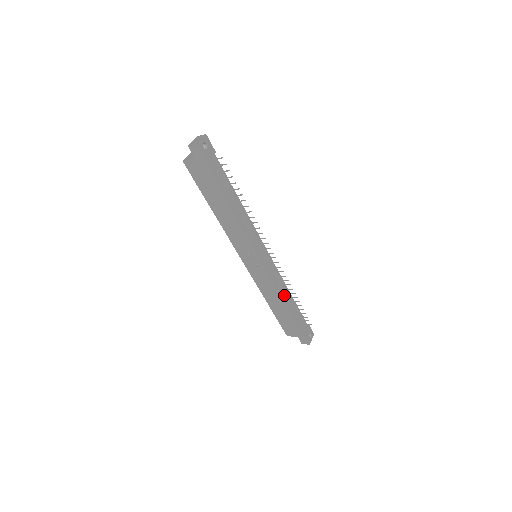
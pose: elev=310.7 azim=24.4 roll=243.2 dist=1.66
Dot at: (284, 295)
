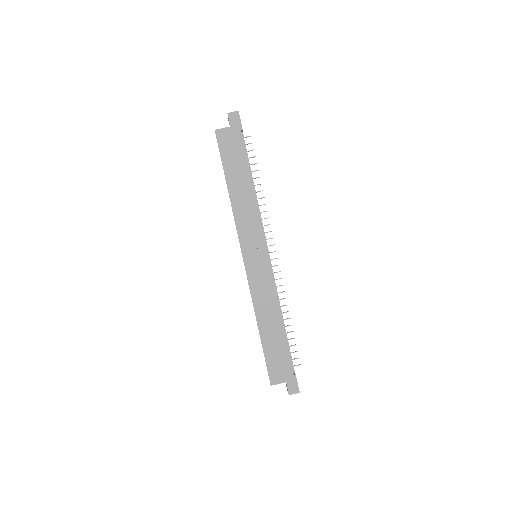
Dot at: occluded
